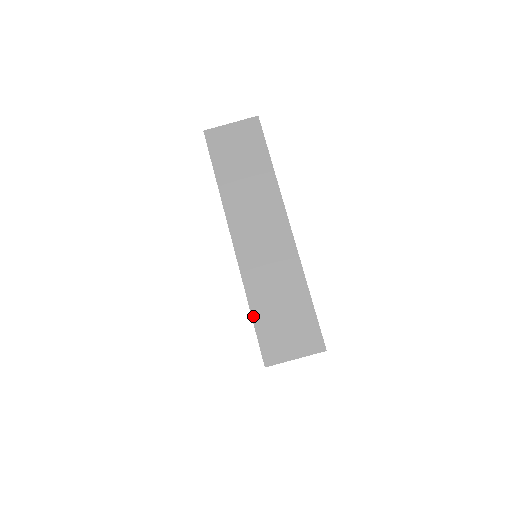
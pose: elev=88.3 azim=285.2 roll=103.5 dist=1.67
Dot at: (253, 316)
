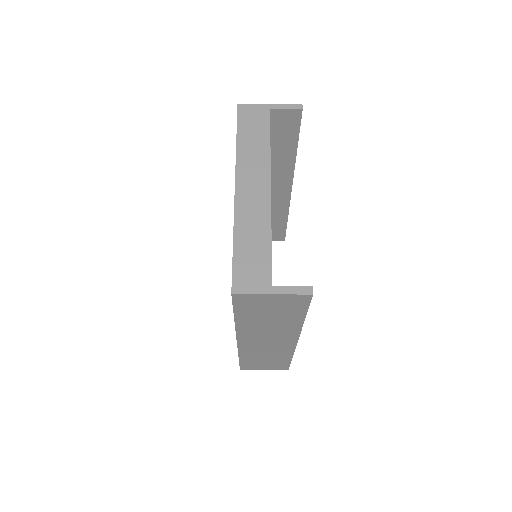
Dot at: (240, 360)
